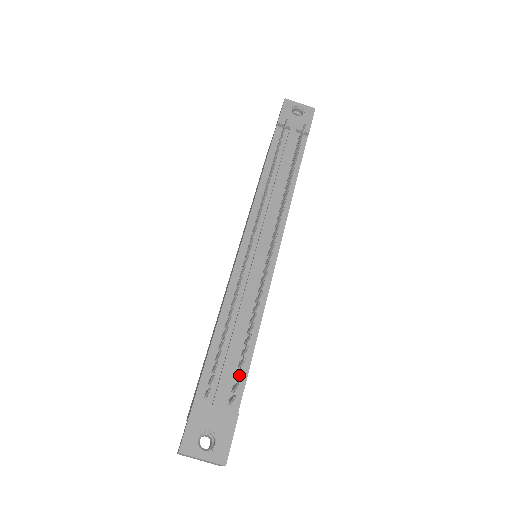
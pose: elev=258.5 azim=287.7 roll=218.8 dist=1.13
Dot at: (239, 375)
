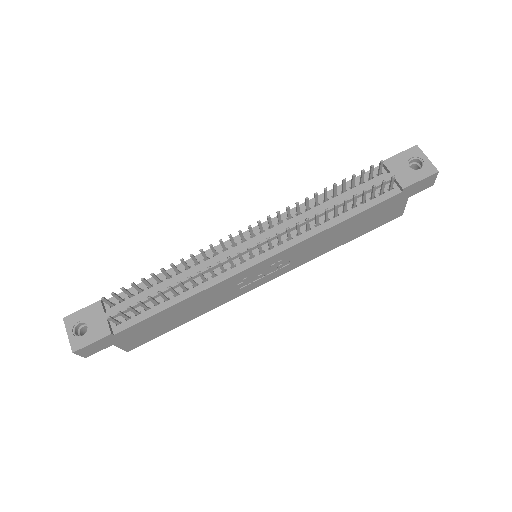
Dot at: (131, 310)
